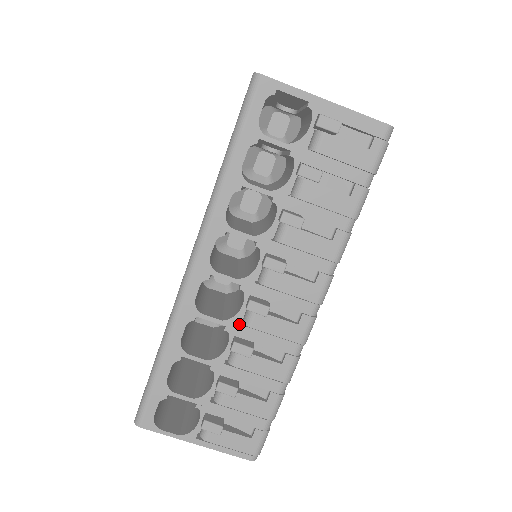
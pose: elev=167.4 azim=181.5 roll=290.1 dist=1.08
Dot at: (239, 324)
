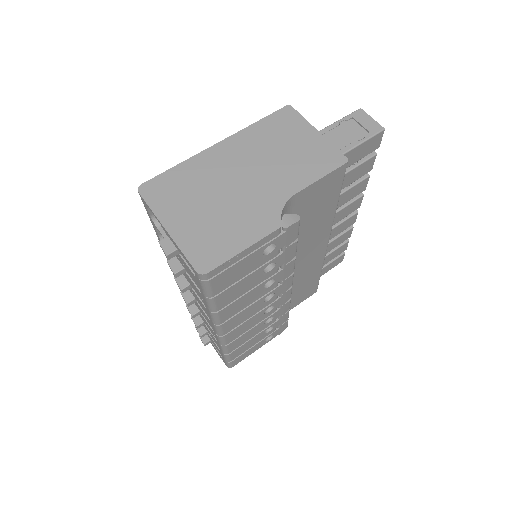
Dot at: occluded
